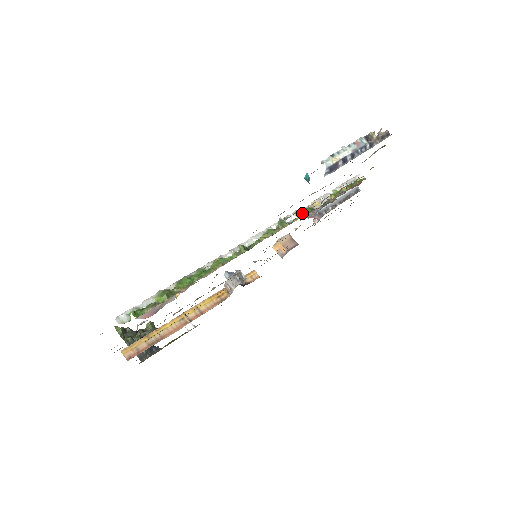
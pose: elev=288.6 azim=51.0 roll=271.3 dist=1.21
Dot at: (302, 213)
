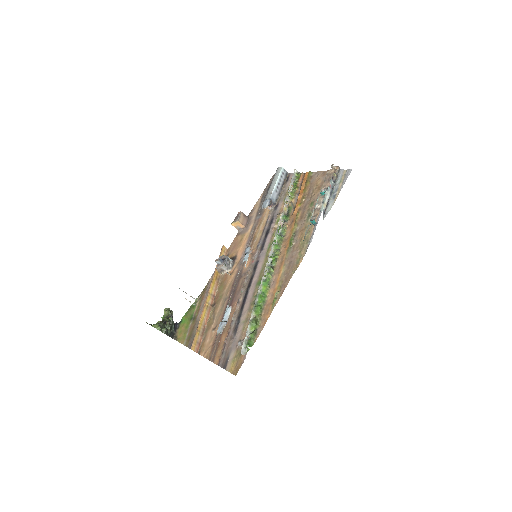
Dot at: (285, 223)
